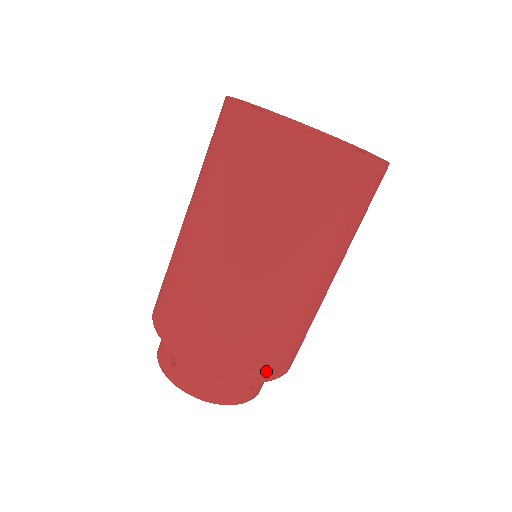
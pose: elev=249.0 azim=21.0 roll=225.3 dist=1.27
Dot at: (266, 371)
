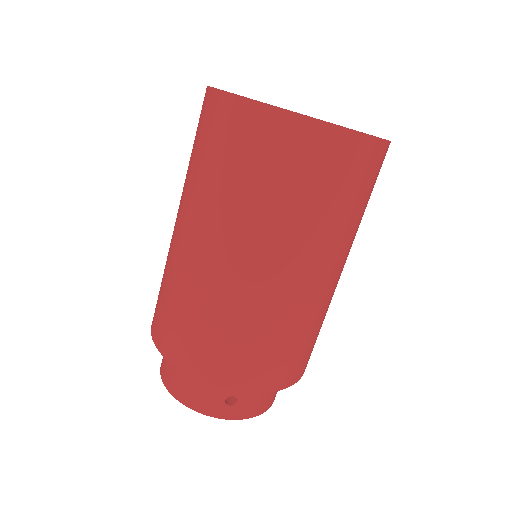
Dot at: occluded
